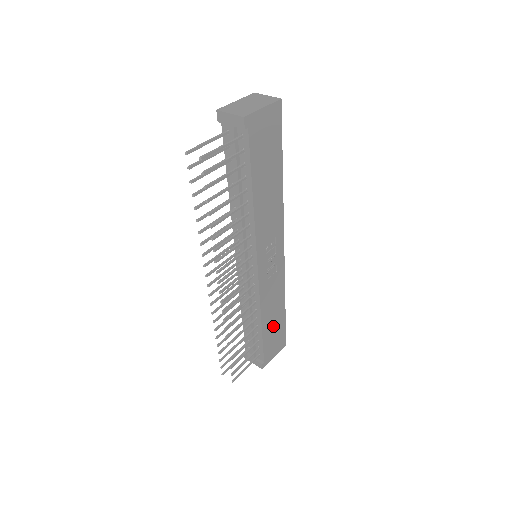
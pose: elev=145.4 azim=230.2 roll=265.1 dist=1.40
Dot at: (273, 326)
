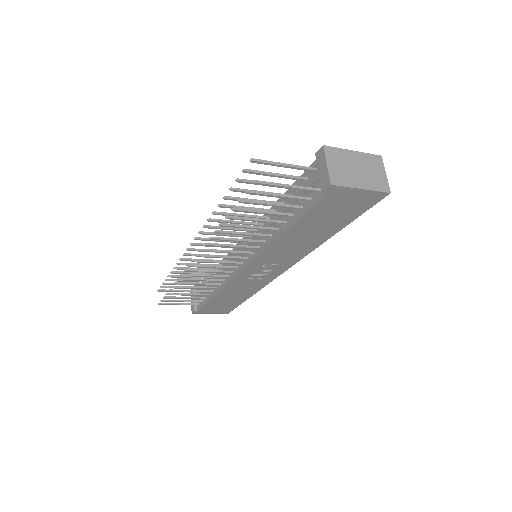
Dot at: (226, 300)
